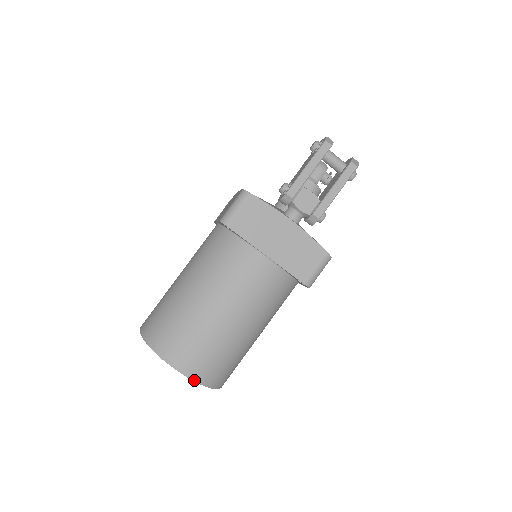
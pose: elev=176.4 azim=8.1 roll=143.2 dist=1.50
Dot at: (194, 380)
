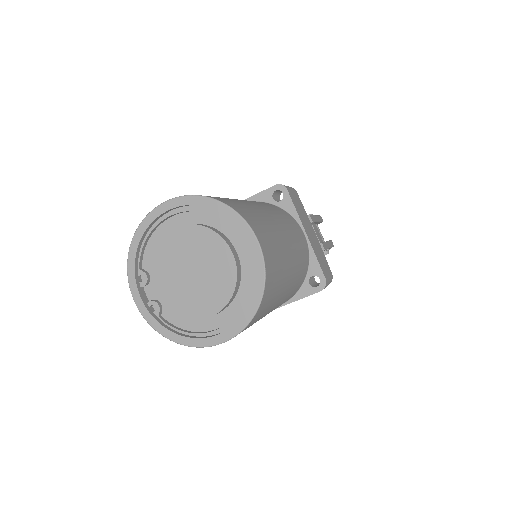
Dot at: (265, 265)
